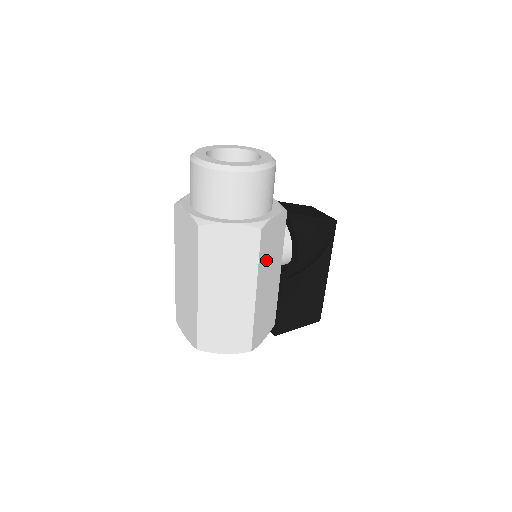
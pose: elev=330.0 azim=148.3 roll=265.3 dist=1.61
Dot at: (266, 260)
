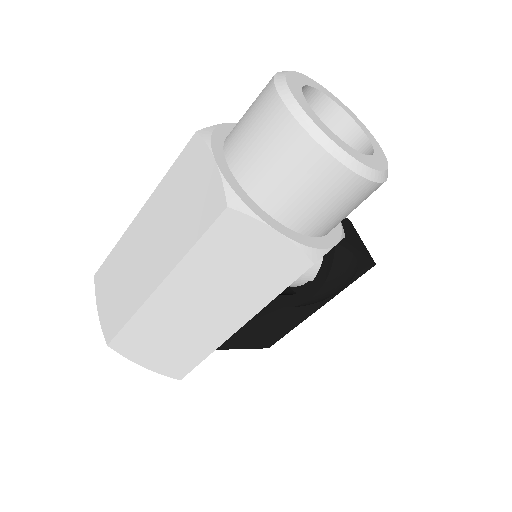
Dot at: occluded
